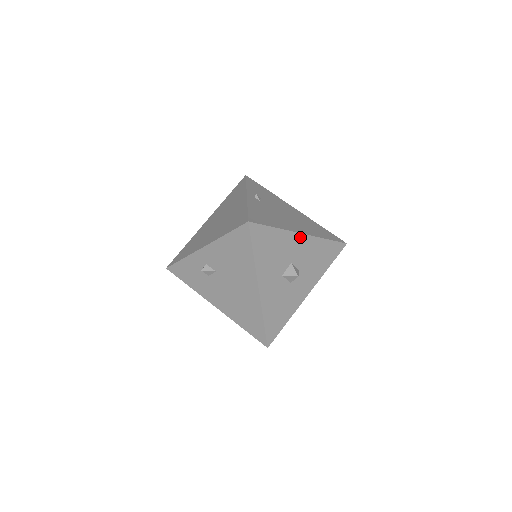
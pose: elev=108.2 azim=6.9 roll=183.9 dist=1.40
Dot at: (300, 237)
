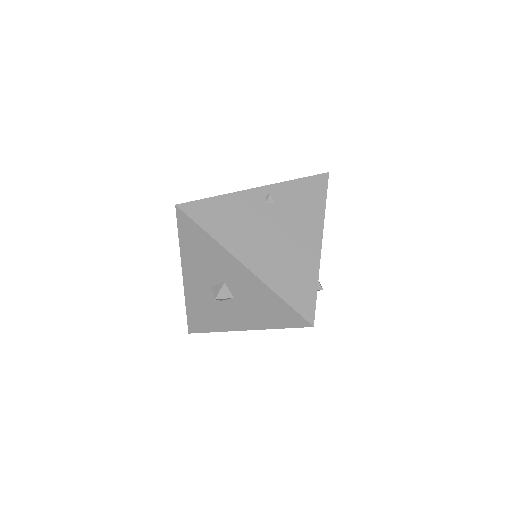
Dot at: (240, 266)
